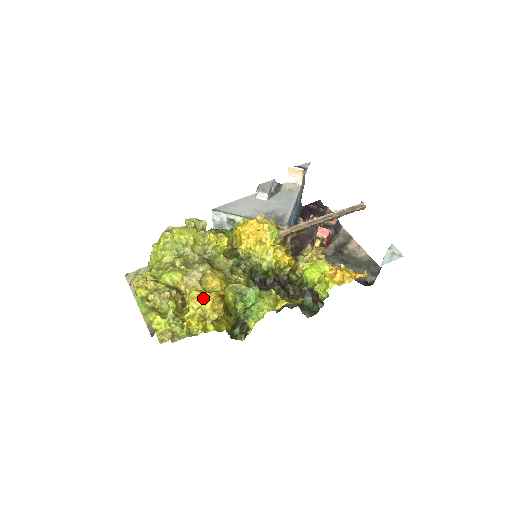
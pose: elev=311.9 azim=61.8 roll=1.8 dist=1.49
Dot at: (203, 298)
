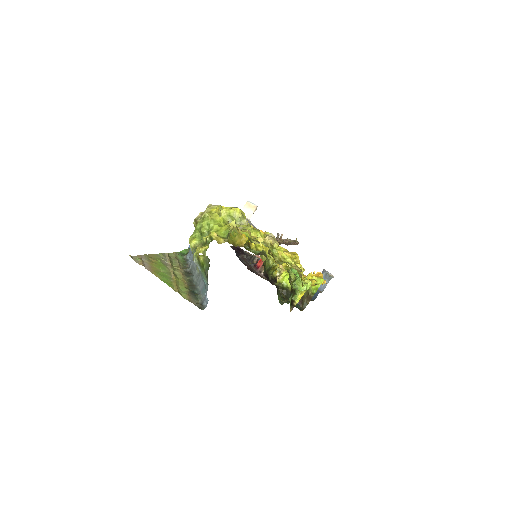
Dot at: occluded
